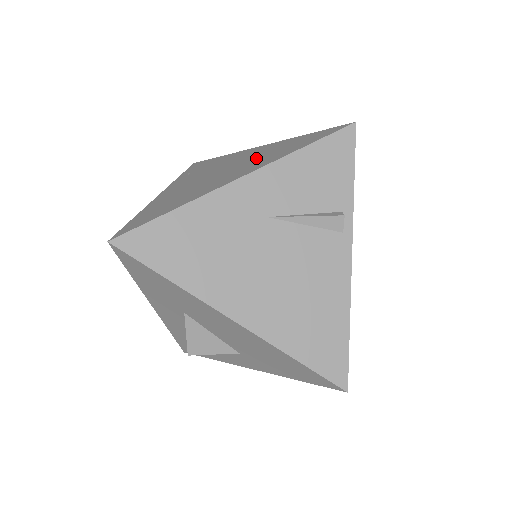
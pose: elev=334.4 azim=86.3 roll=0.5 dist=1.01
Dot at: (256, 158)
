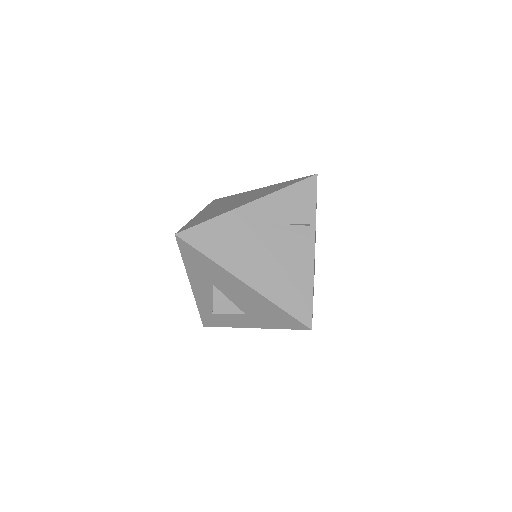
Dot at: (258, 193)
